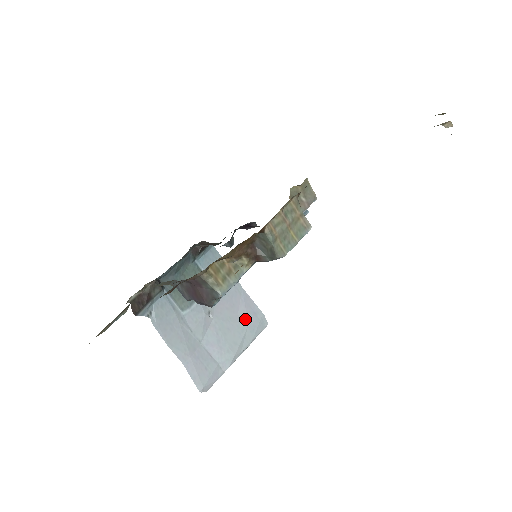
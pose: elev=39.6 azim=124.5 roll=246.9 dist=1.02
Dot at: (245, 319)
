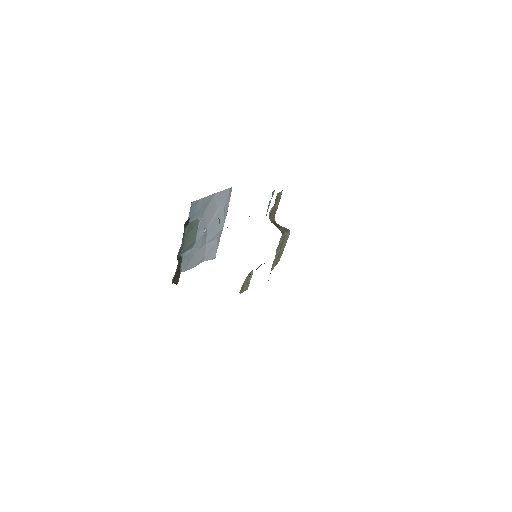
Dot at: (222, 205)
